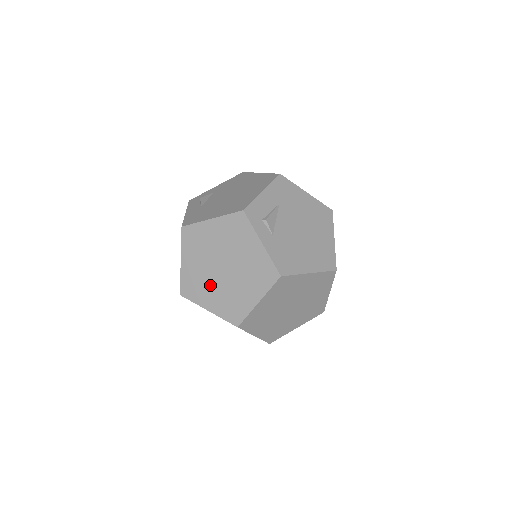
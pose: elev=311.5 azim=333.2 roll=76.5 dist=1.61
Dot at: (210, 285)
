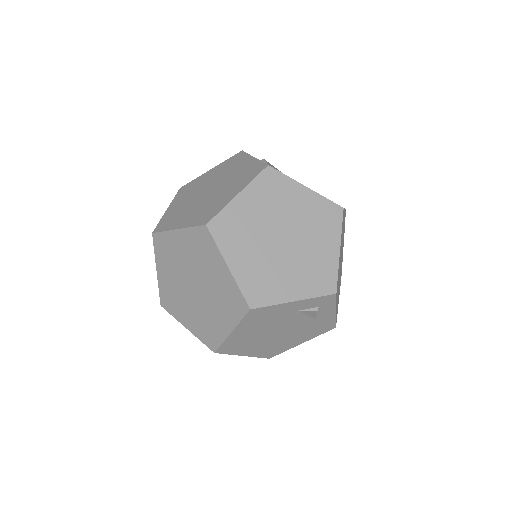
Dot at: (189, 209)
